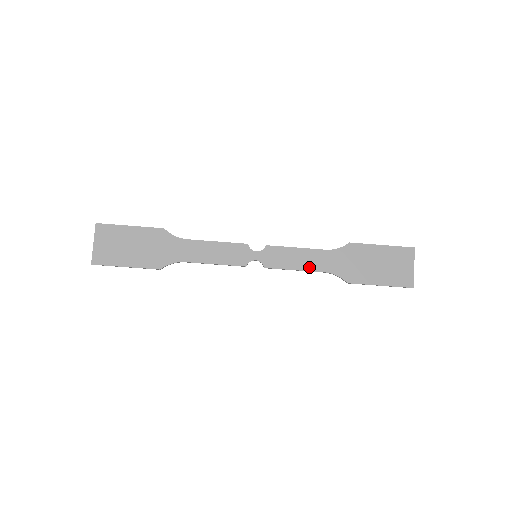
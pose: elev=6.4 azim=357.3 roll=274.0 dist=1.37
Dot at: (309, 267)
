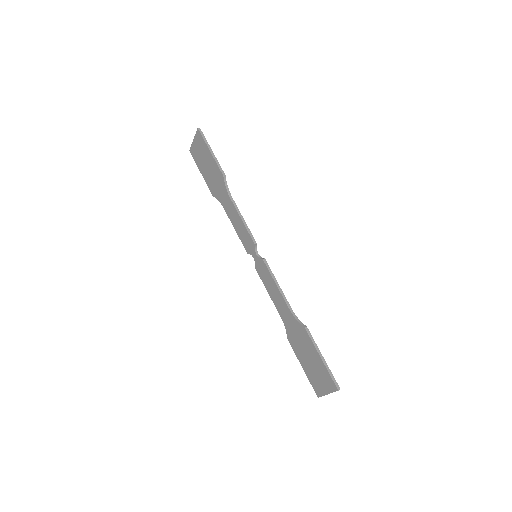
Dot at: (275, 302)
